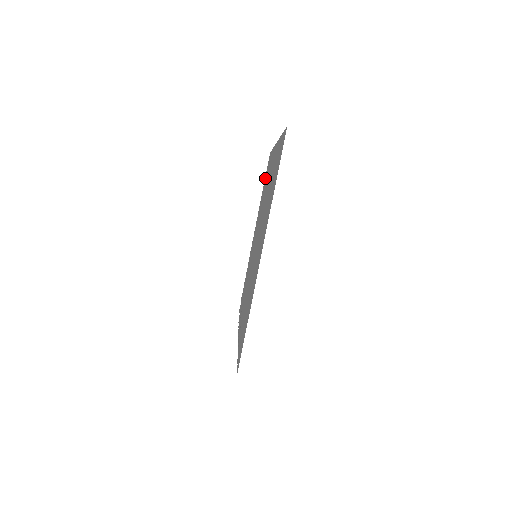
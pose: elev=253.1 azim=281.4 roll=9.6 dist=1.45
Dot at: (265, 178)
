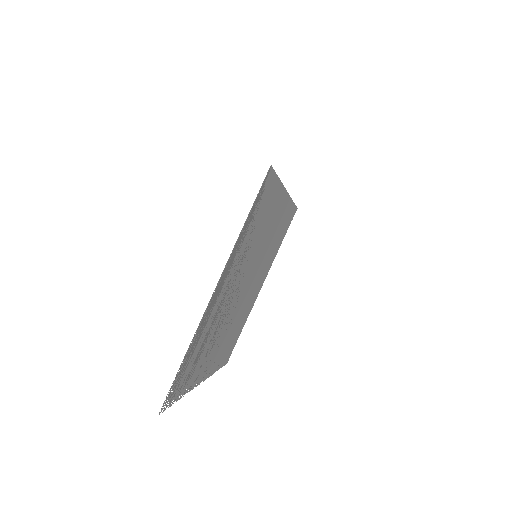
Dot at: (224, 358)
